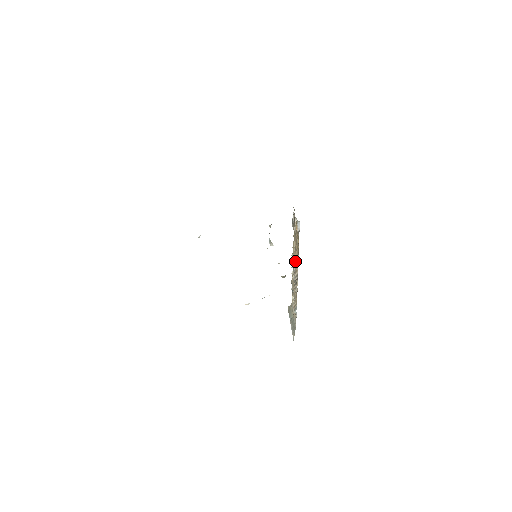
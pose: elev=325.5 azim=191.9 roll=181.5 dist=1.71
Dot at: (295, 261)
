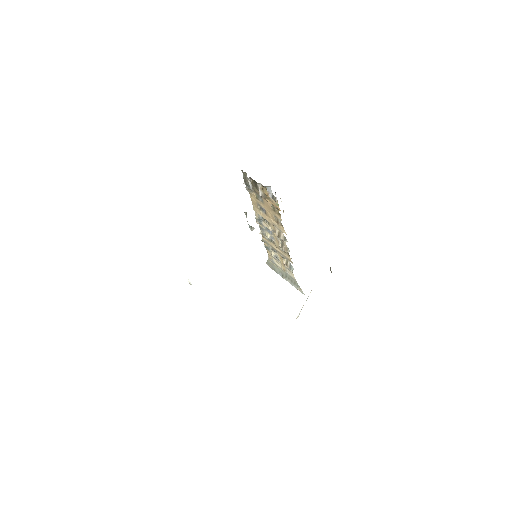
Dot at: (273, 225)
